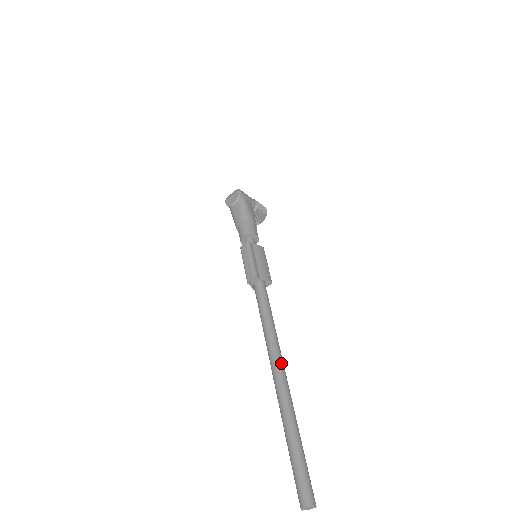
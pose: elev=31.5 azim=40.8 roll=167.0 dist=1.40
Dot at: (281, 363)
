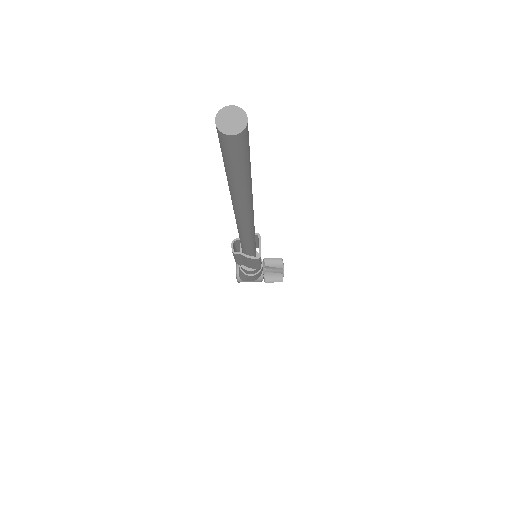
Dot at: occluded
